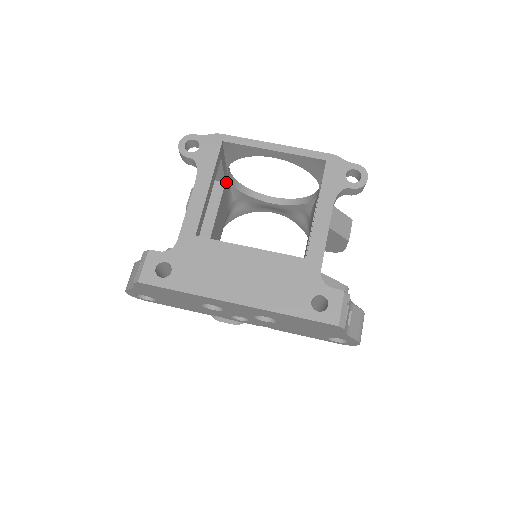
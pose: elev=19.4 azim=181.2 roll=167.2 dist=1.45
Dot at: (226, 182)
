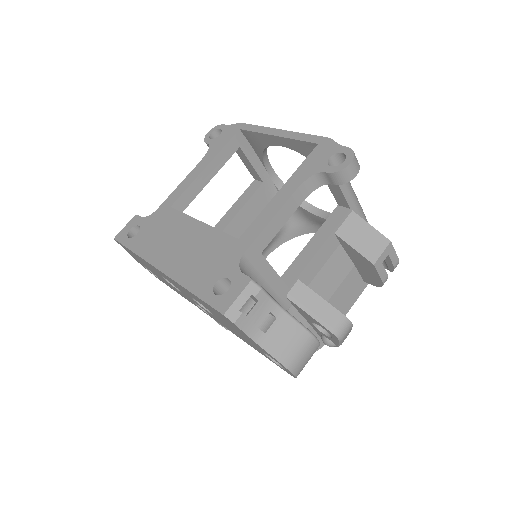
Dot at: (266, 183)
